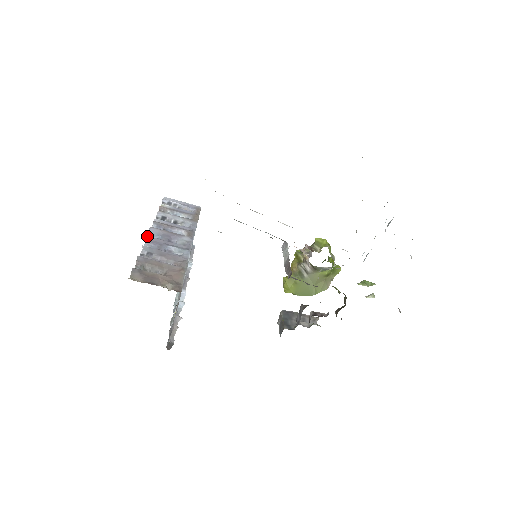
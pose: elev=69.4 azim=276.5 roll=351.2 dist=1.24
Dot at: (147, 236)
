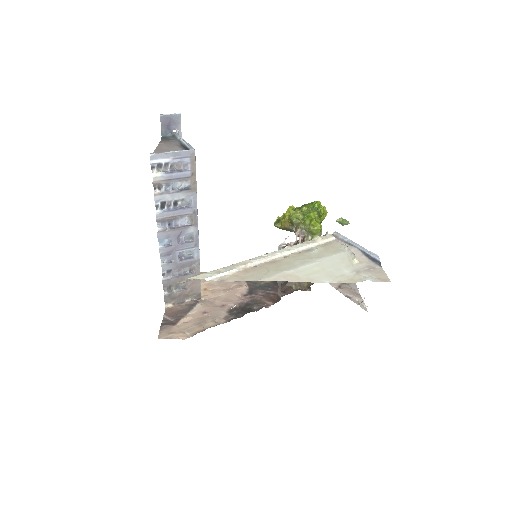
Dot at: (159, 249)
